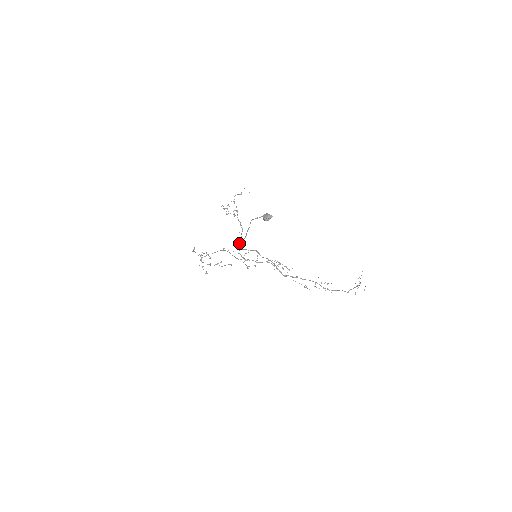
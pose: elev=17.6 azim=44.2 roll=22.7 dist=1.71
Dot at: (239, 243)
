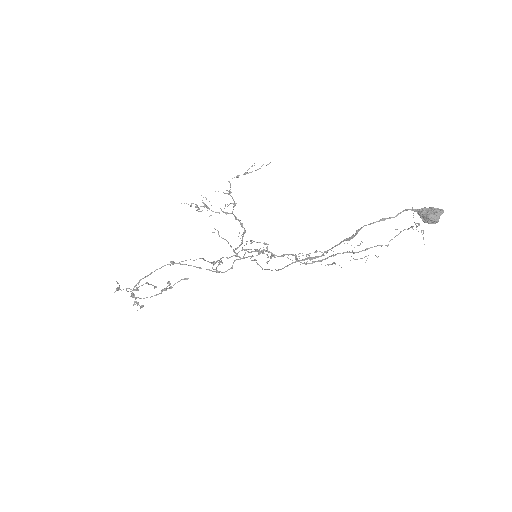
Dot at: (234, 251)
